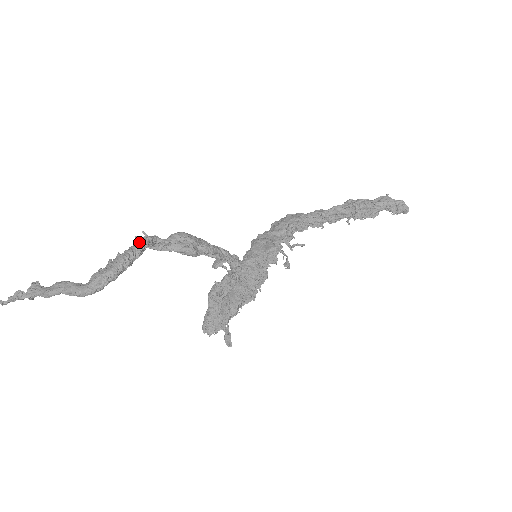
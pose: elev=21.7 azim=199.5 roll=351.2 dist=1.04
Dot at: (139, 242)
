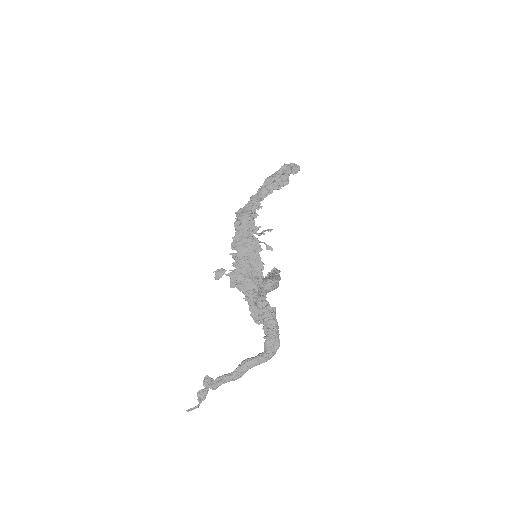
Dot at: (264, 305)
